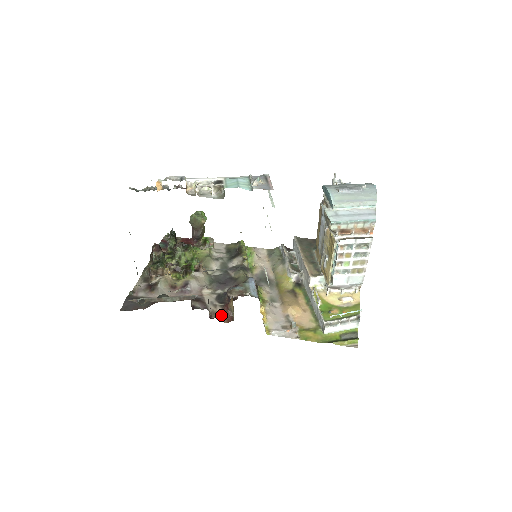
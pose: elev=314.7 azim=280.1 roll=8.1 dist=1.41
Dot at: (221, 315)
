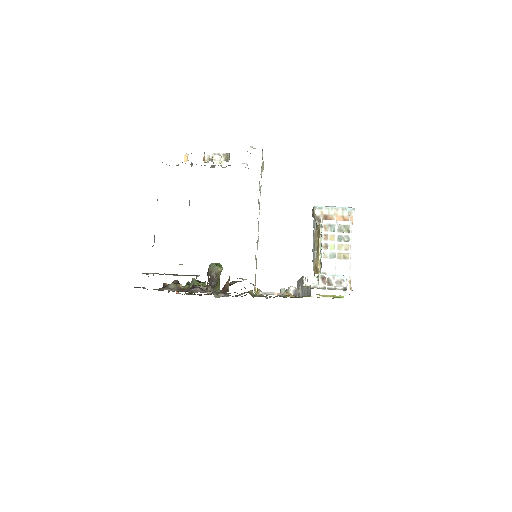
Dot at: occluded
